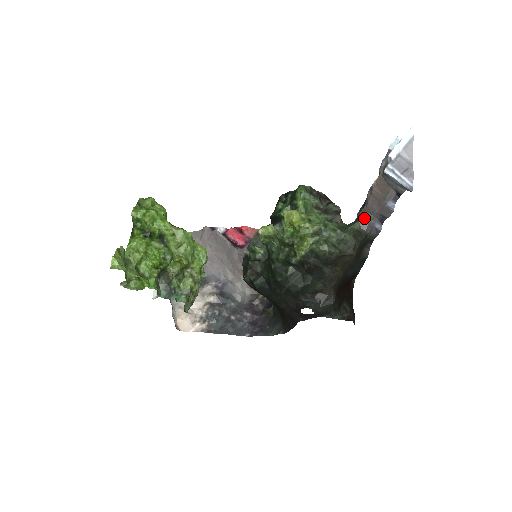
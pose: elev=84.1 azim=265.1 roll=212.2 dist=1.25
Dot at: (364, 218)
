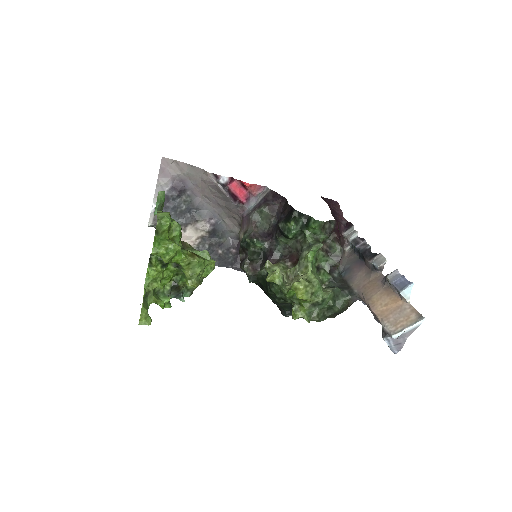
Dot at: (356, 297)
